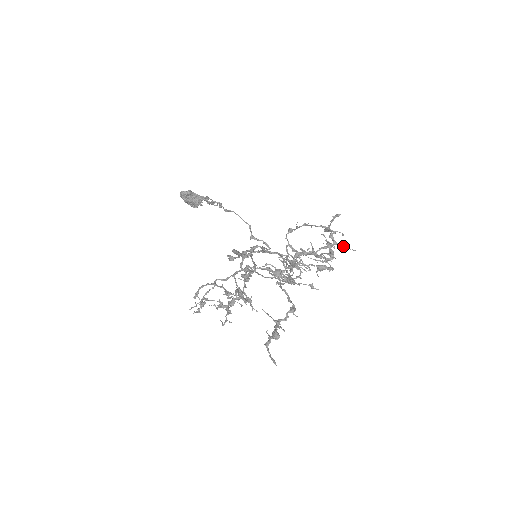
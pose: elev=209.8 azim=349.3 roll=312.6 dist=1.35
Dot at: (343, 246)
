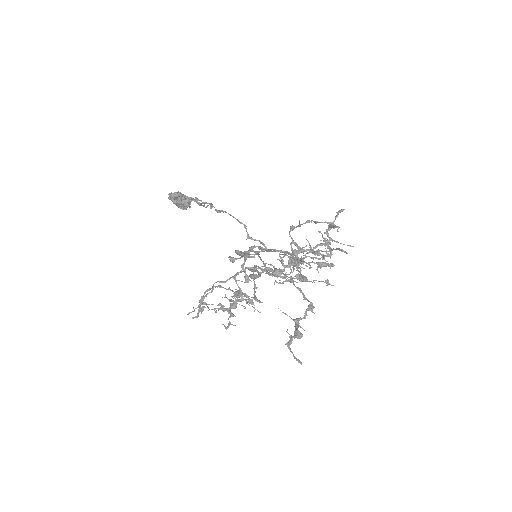
Dot at: occluded
